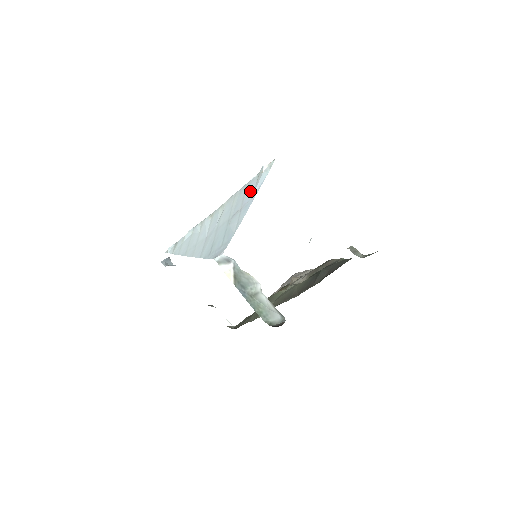
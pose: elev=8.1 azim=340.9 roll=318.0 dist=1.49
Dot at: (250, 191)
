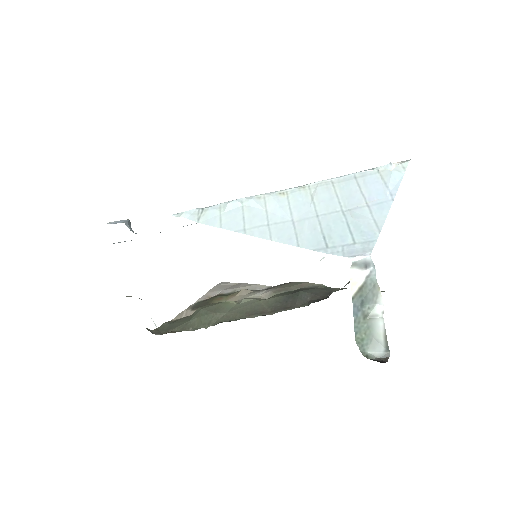
Dot at: (374, 186)
